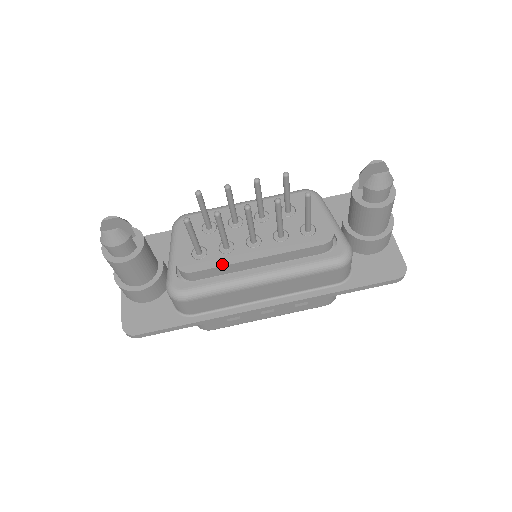
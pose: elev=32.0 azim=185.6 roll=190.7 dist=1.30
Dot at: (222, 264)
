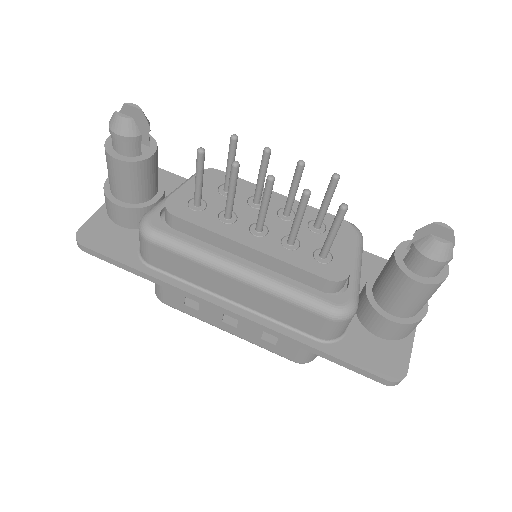
Dot at: (210, 228)
